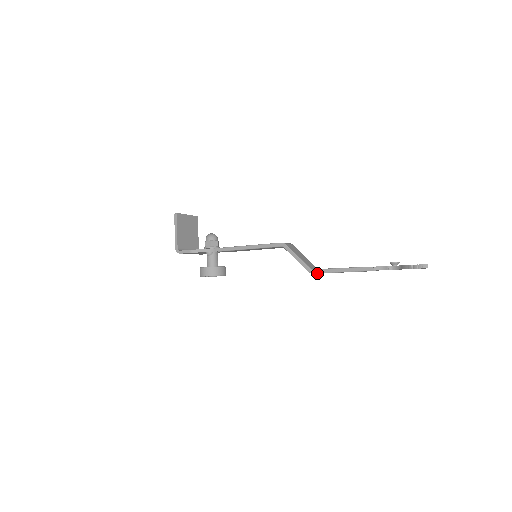
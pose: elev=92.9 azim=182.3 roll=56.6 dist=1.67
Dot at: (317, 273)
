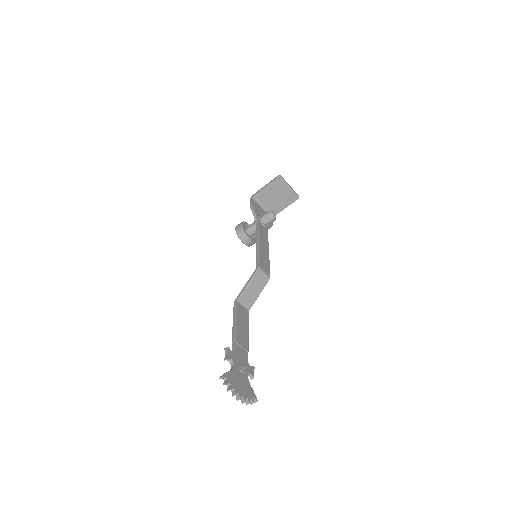
Dot at: (234, 307)
